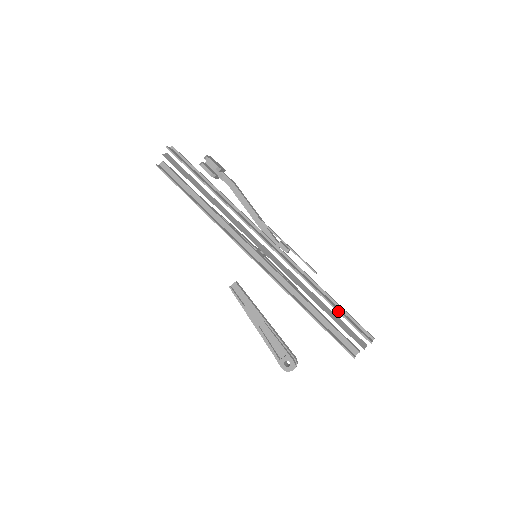
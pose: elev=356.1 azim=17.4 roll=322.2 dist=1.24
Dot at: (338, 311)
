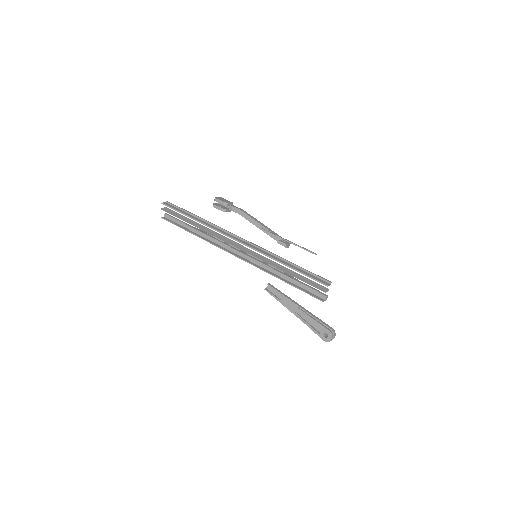
Dot at: (298, 271)
